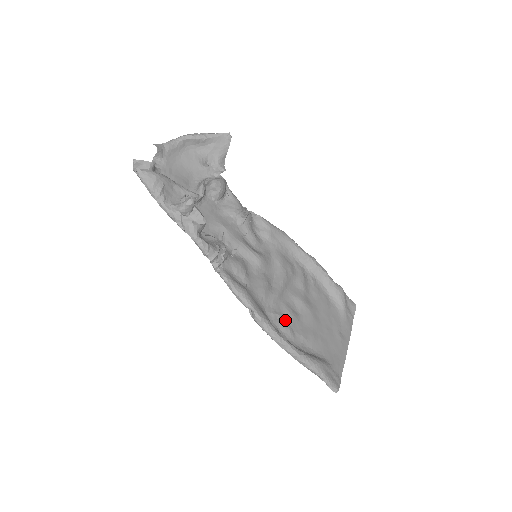
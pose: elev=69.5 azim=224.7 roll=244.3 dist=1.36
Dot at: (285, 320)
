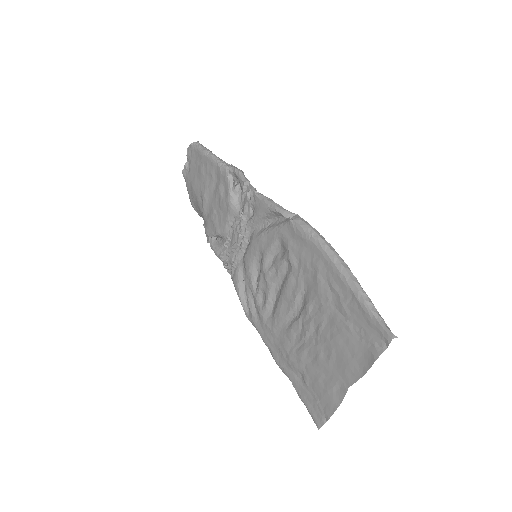
Dot at: (306, 275)
